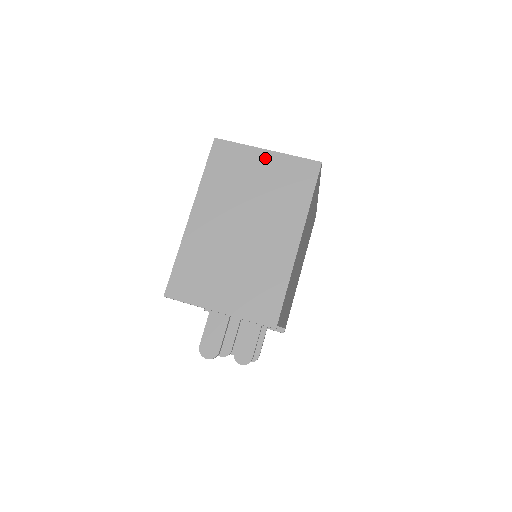
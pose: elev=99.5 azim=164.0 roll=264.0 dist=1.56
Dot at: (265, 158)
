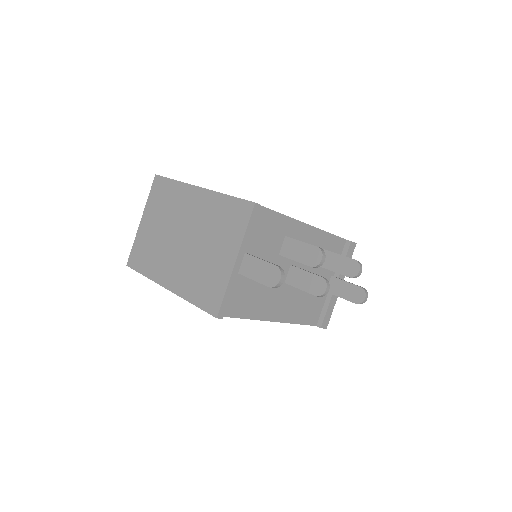
Dot at: (145, 222)
